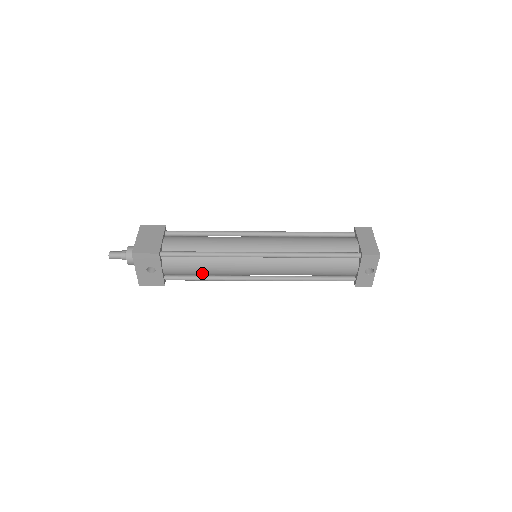
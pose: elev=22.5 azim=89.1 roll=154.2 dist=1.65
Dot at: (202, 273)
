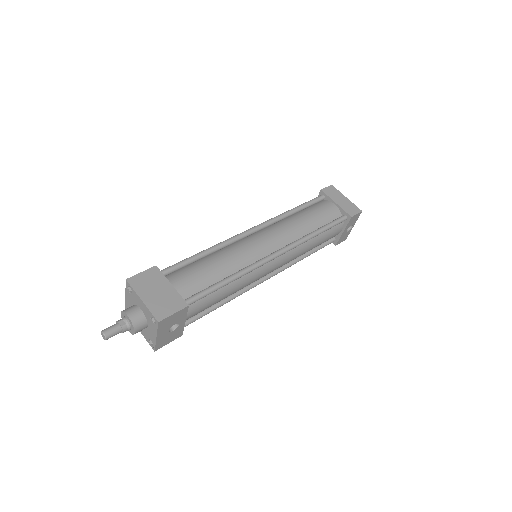
Dot at: occluded
